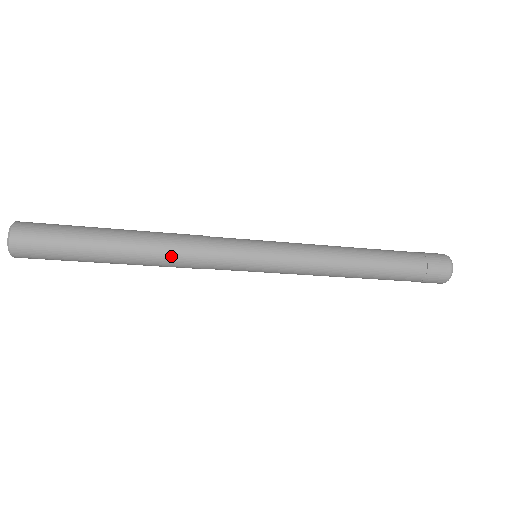
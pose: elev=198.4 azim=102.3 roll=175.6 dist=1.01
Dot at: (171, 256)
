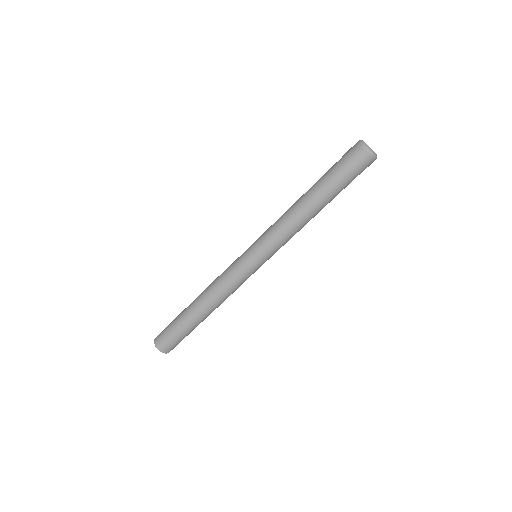
Dot at: (210, 288)
